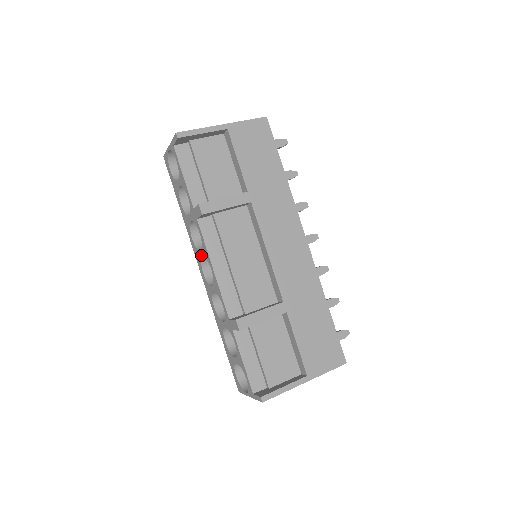
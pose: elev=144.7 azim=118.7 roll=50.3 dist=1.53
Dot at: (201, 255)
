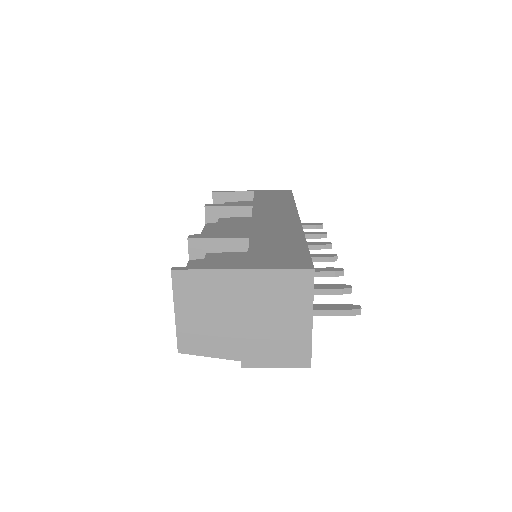
Dot at: occluded
